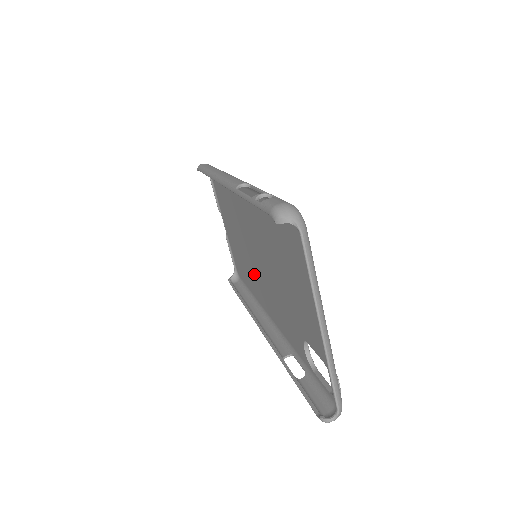
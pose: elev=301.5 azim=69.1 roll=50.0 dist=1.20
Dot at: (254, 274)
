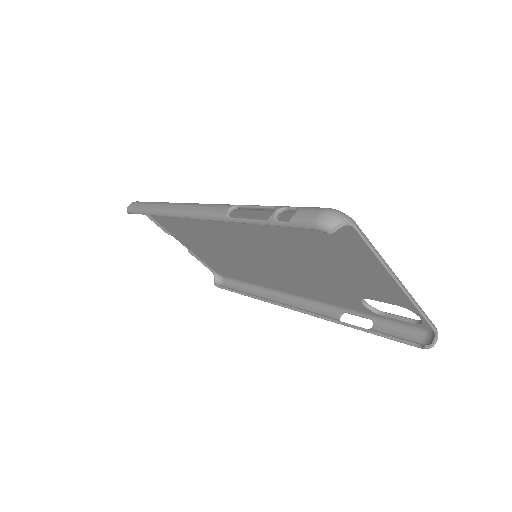
Dot at: (254, 269)
